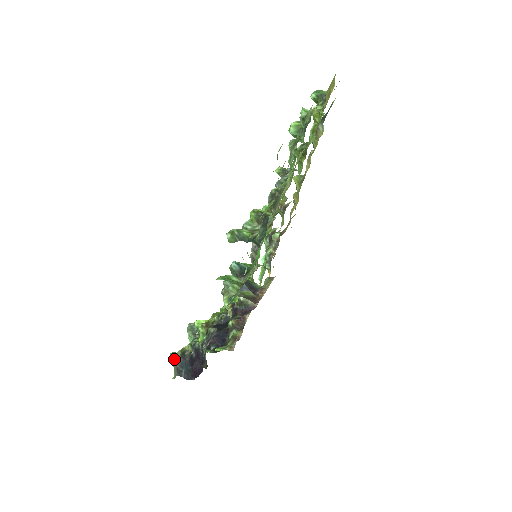
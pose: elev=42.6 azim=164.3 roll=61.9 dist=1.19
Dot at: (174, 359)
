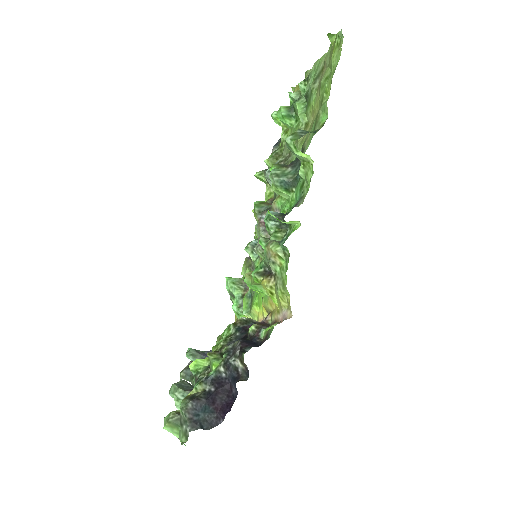
Dot at: (182, 408)
